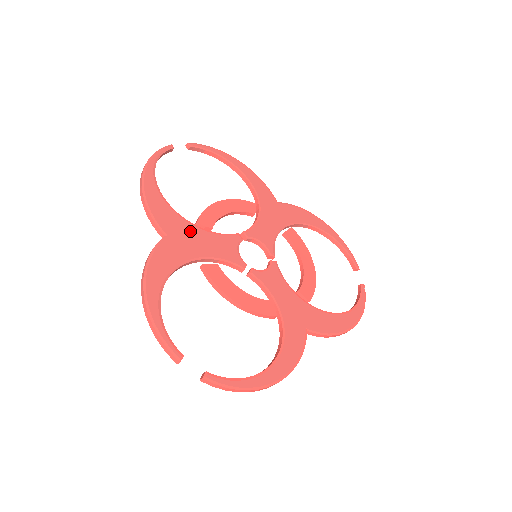
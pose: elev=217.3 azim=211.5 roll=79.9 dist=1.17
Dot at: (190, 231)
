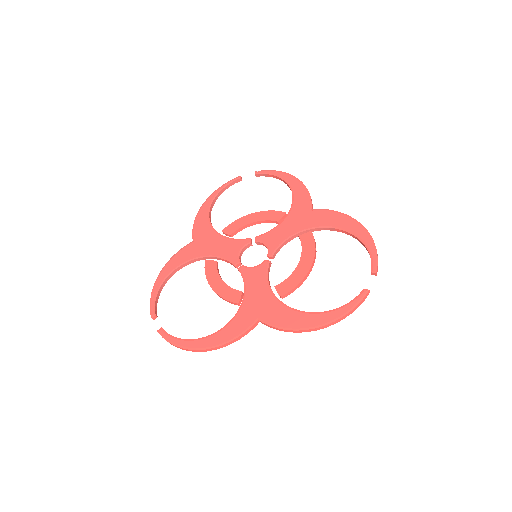
Dot at: (212, 237)
